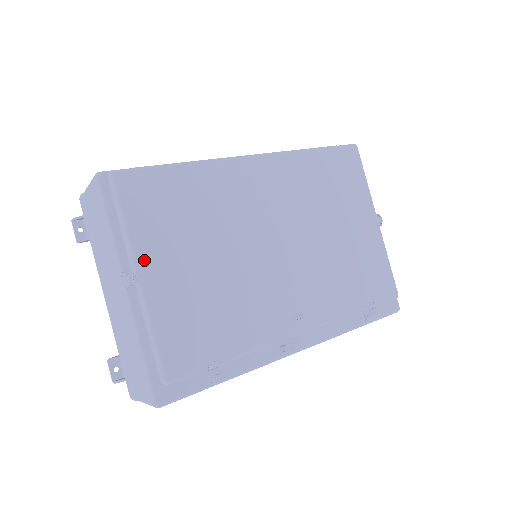
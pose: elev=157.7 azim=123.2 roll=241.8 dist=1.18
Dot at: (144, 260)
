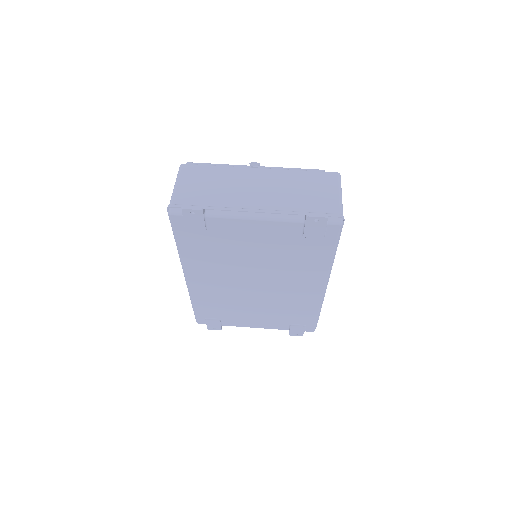
Dot at: occluded
